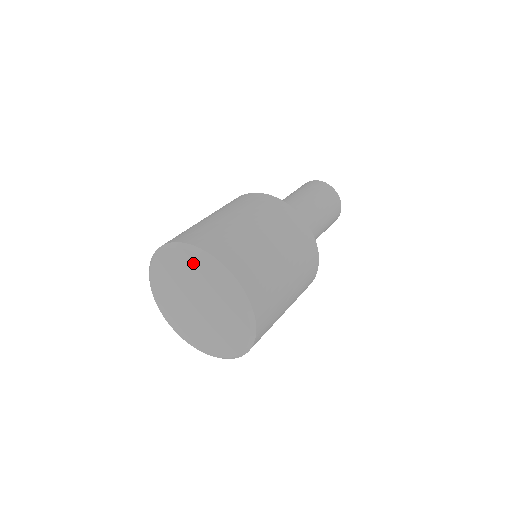
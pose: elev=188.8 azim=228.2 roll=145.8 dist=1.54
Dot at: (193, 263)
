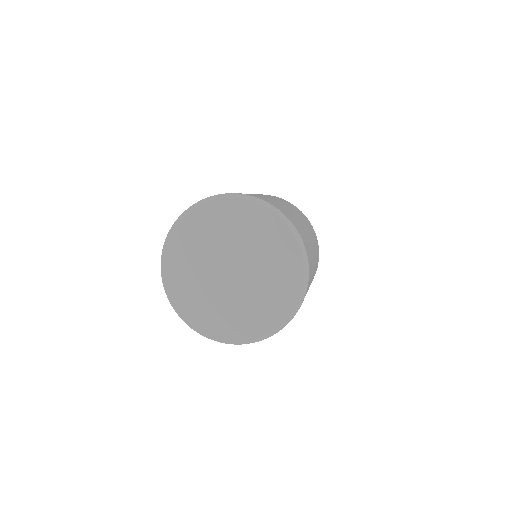
Dot at: (248, 215)
